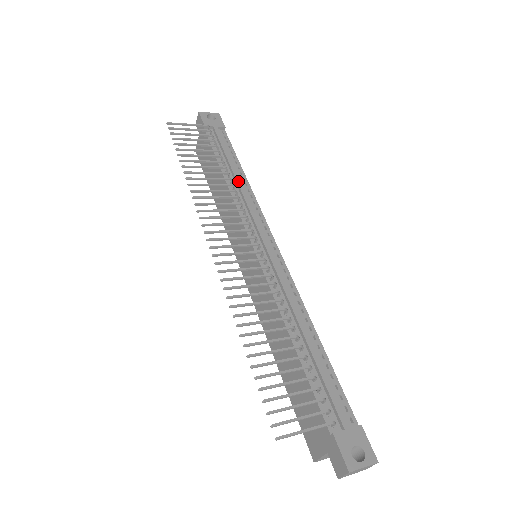
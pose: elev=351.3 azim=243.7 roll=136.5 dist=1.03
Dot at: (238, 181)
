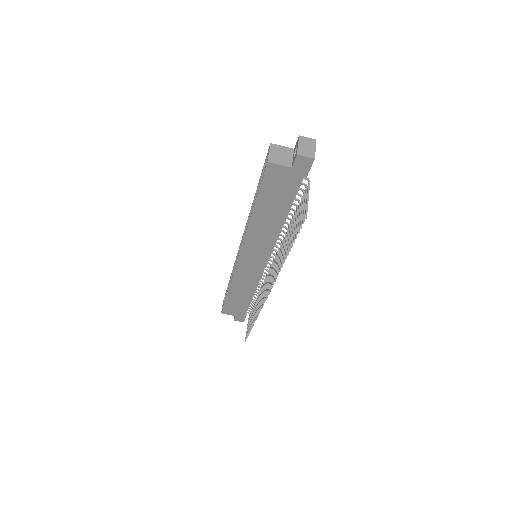
Dot at: occluded
